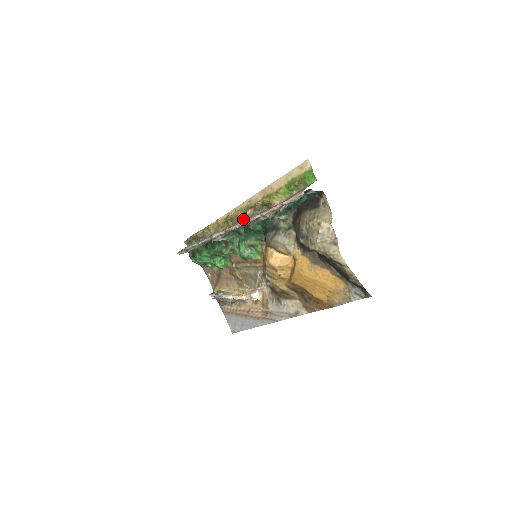
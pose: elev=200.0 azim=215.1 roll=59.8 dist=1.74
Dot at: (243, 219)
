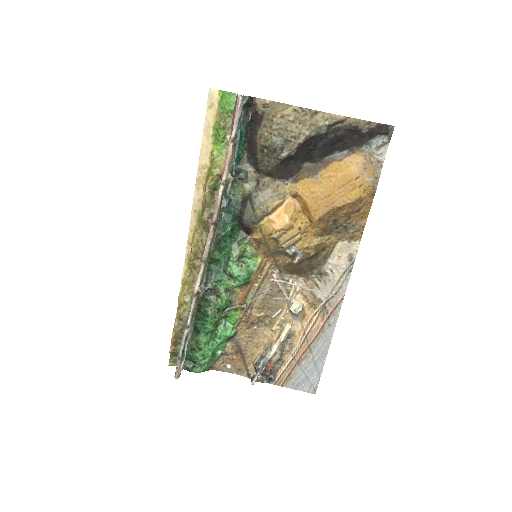
Dot at: (207, 235)
